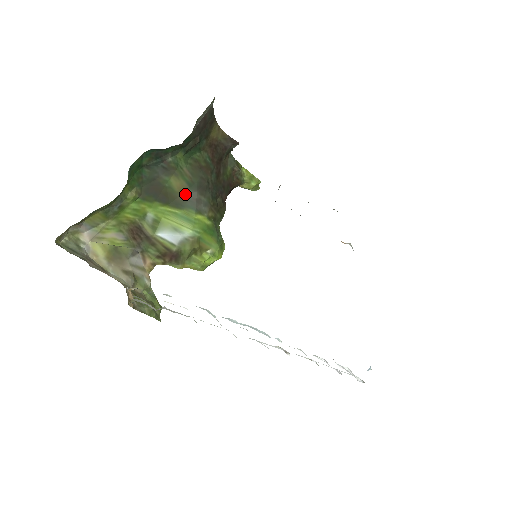
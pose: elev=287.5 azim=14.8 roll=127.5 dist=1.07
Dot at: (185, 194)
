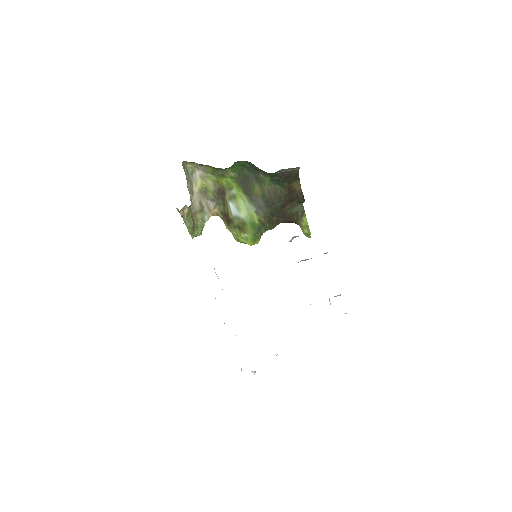
Dot at: (258, 198)
